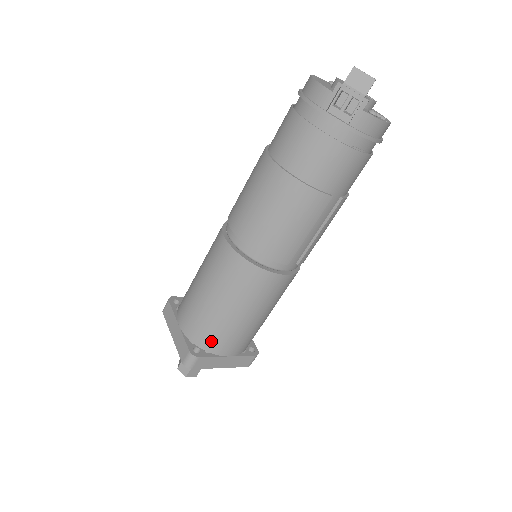
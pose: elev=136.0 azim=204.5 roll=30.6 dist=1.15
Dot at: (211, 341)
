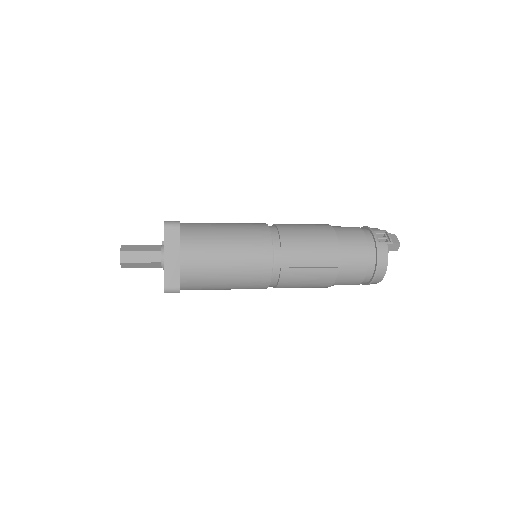
Dot at: (192, 236)
